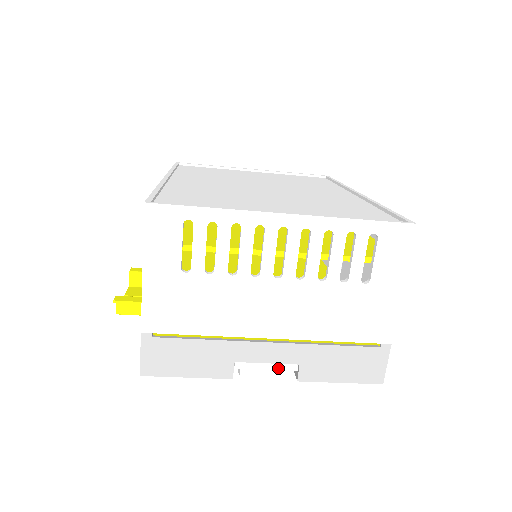
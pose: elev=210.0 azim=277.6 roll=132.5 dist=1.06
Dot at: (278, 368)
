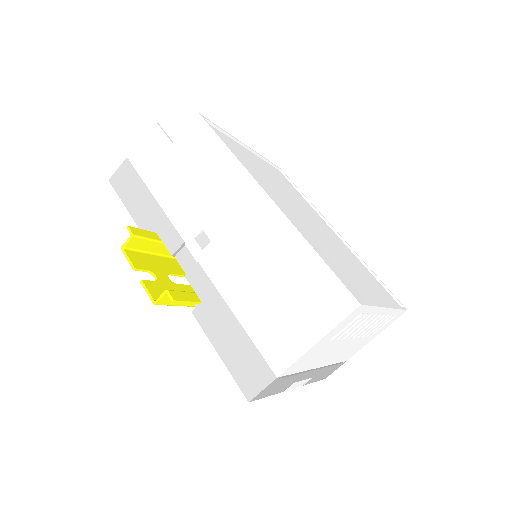
Dot at: (304, 381)
